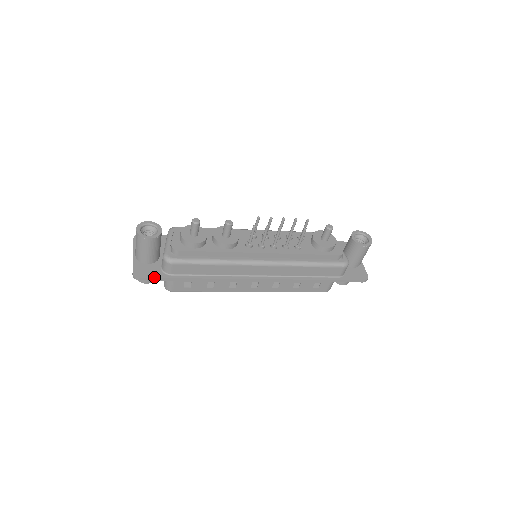
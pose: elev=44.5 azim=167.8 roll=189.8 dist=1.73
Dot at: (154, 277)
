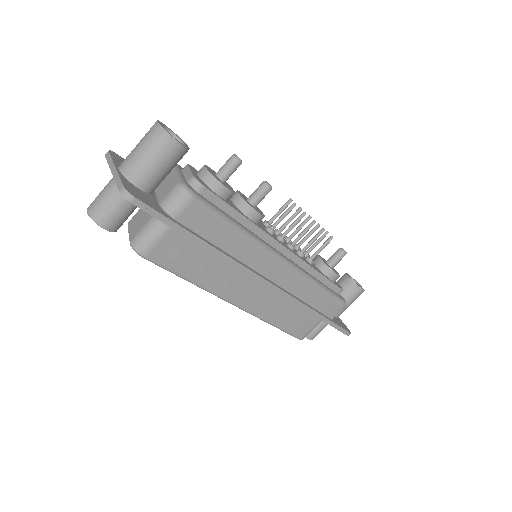
Dot at: (155, 209)
